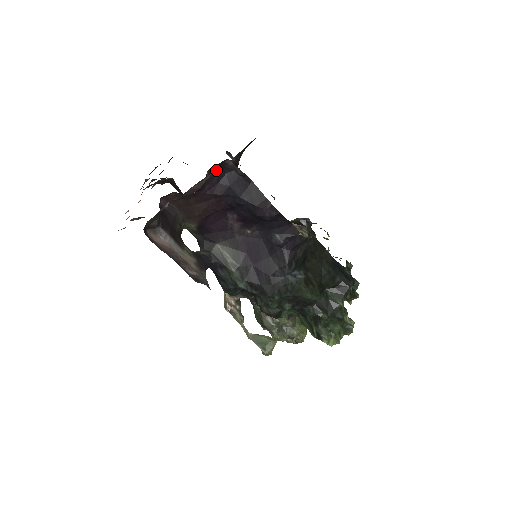
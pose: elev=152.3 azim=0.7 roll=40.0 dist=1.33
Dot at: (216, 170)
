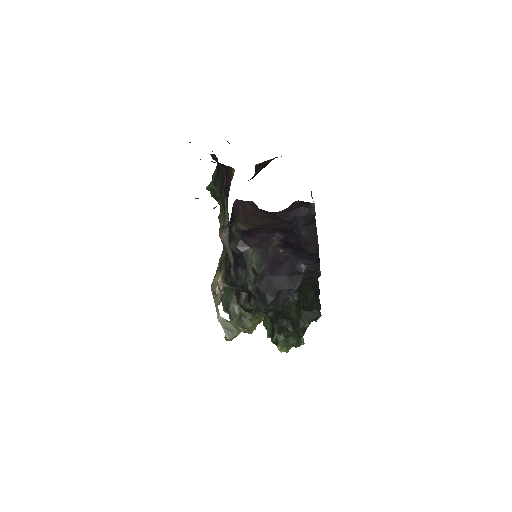
Dot at: (297, 202)
